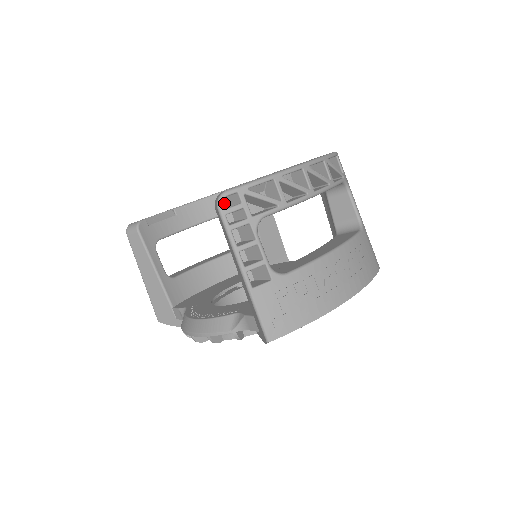
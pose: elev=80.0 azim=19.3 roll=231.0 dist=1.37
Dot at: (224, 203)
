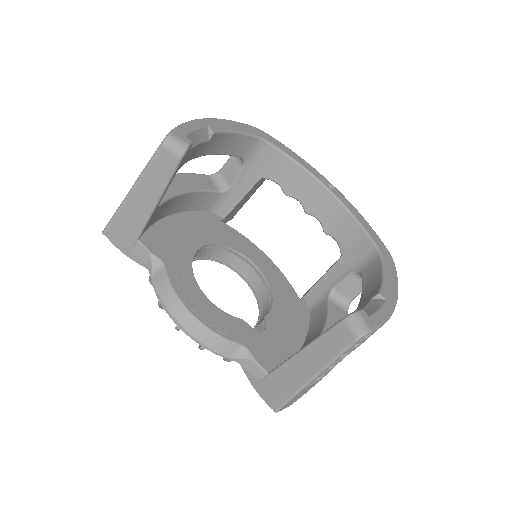
Dot at: occluded
